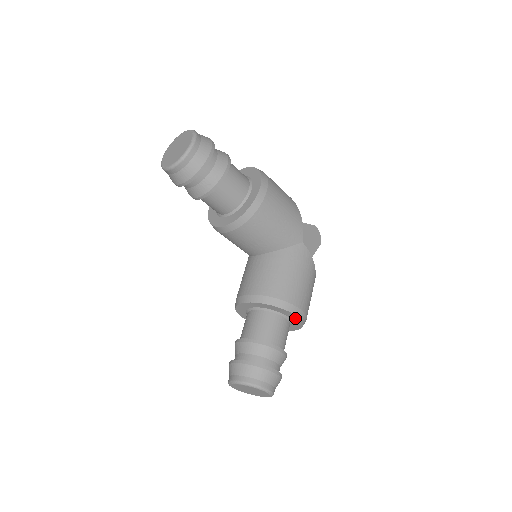
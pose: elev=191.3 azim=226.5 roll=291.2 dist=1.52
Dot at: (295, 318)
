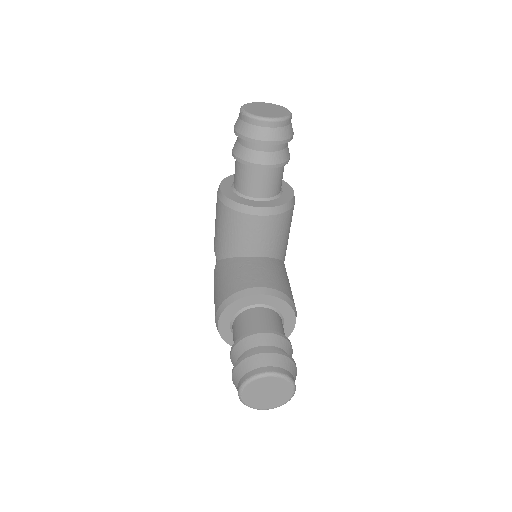
Dot at: (289, 328)
